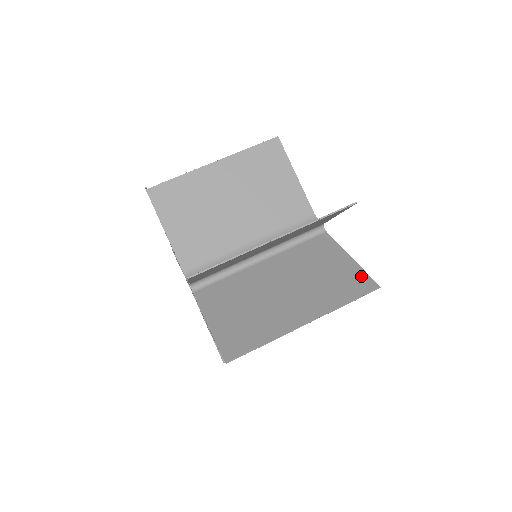
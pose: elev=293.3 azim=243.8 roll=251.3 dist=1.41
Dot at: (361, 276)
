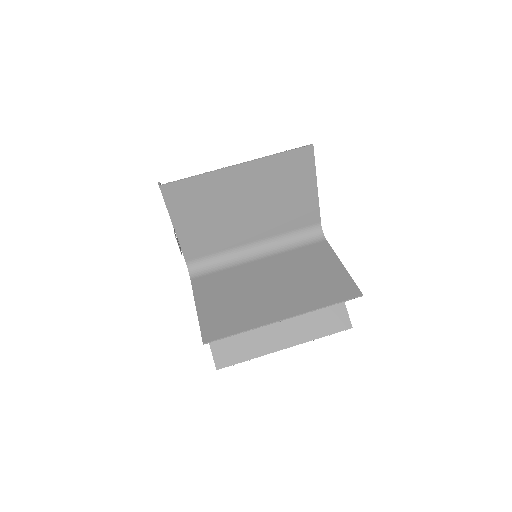
Dot at: (341, 311)
